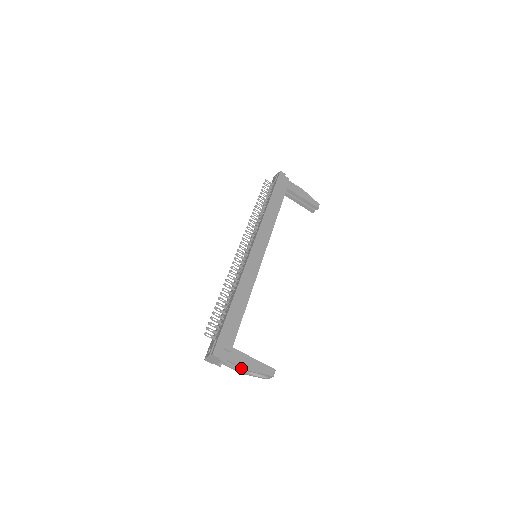
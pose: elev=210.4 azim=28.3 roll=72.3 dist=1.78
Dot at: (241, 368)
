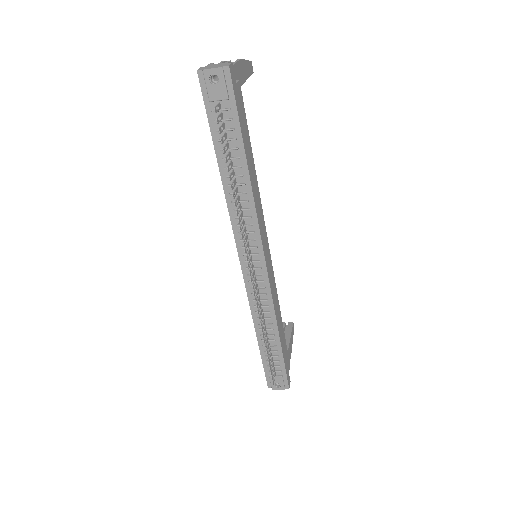
Dot at: occluded
